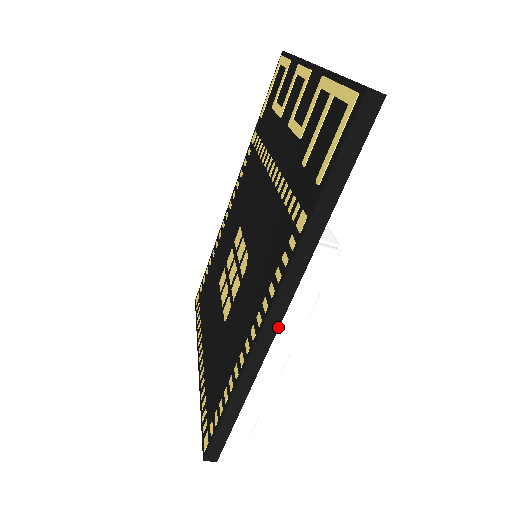
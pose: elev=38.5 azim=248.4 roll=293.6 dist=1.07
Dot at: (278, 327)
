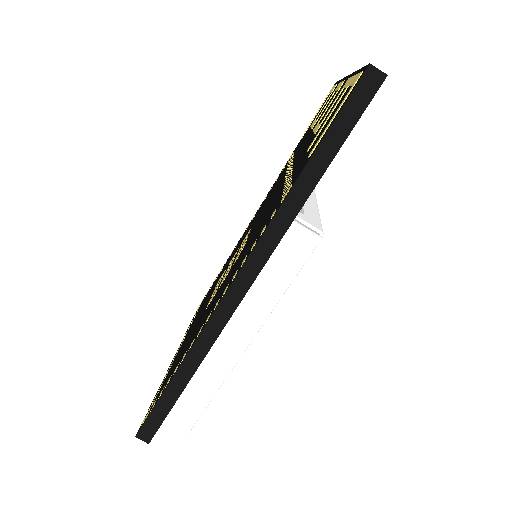
Dot at: (240, 300)
